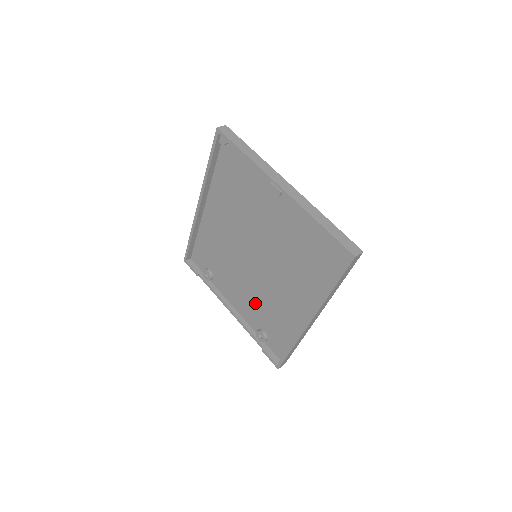
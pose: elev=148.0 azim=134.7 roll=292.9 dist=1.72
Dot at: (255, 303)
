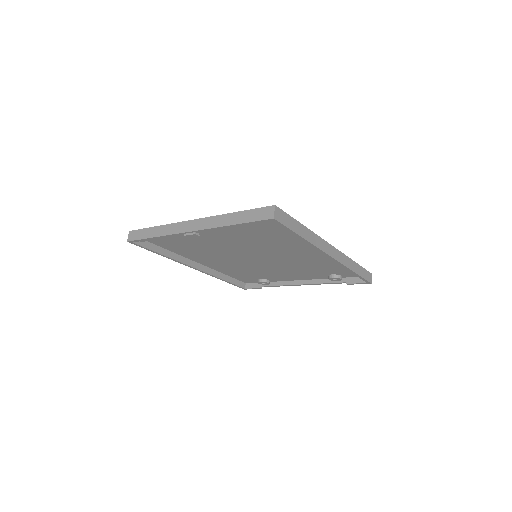
Dot at: (302, 270)
